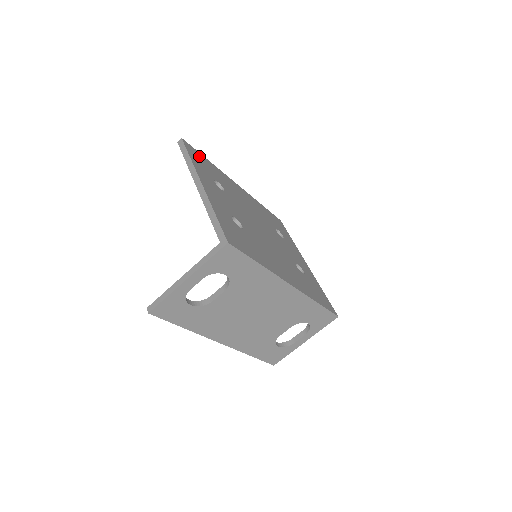
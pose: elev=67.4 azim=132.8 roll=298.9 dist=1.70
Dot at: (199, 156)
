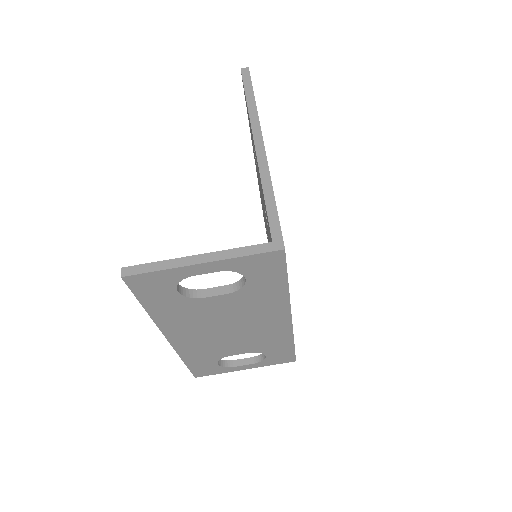
Dot at: occluded
